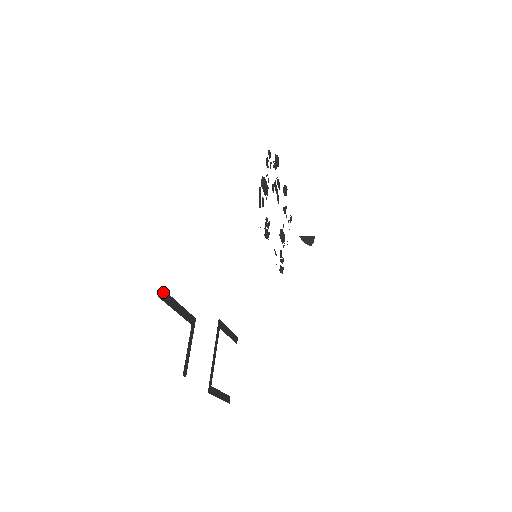
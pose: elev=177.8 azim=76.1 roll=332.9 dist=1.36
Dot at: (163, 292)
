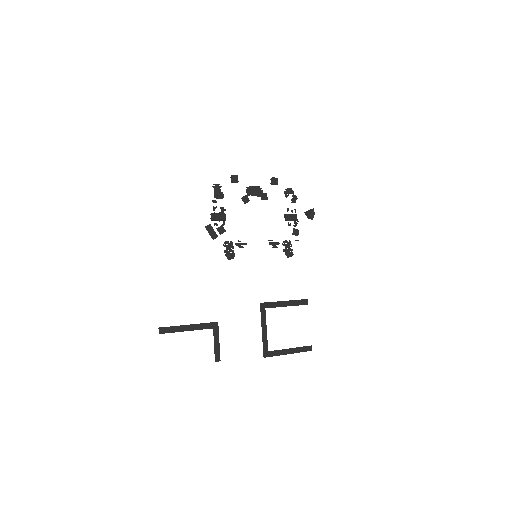
Dot at: (164, 328)
